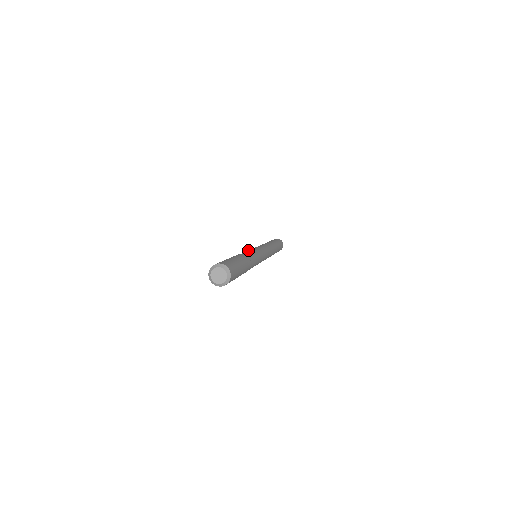
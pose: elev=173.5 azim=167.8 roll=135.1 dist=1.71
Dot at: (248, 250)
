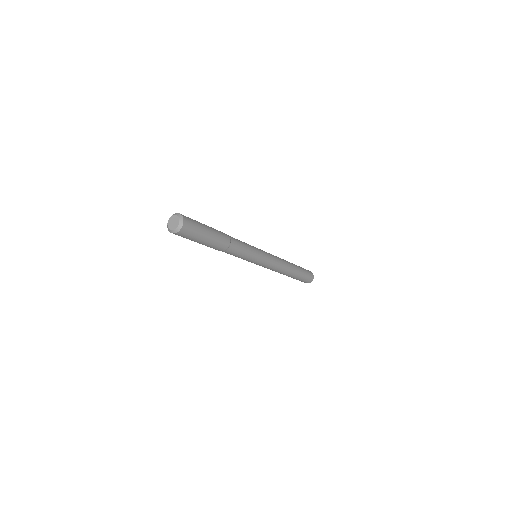
Dot at: occluded
